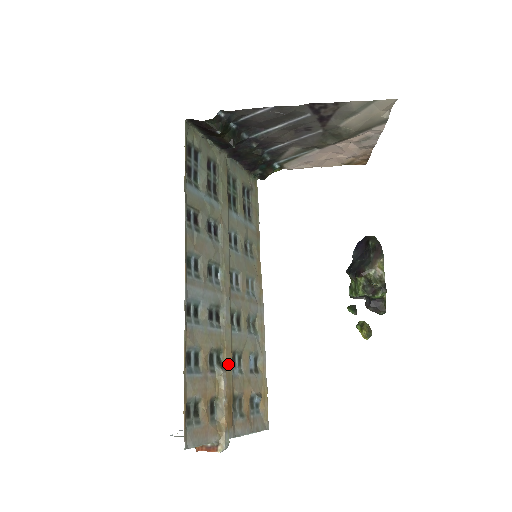
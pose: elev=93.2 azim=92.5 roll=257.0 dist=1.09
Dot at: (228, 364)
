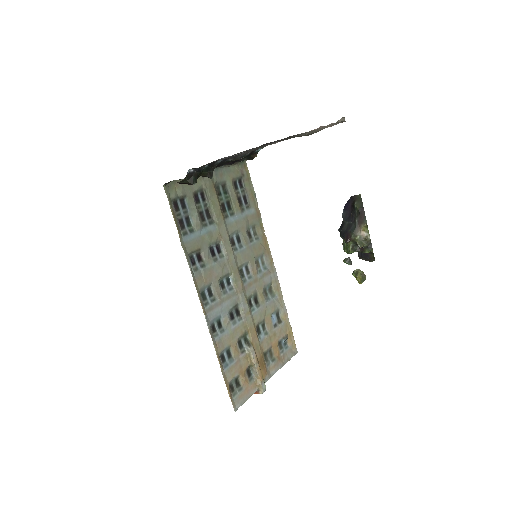
Dot at: (254, 338)
